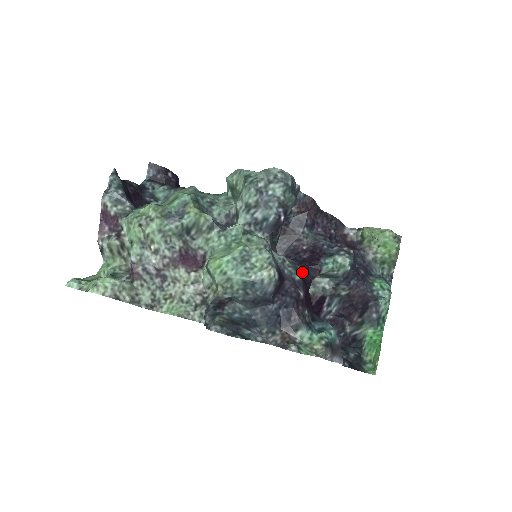
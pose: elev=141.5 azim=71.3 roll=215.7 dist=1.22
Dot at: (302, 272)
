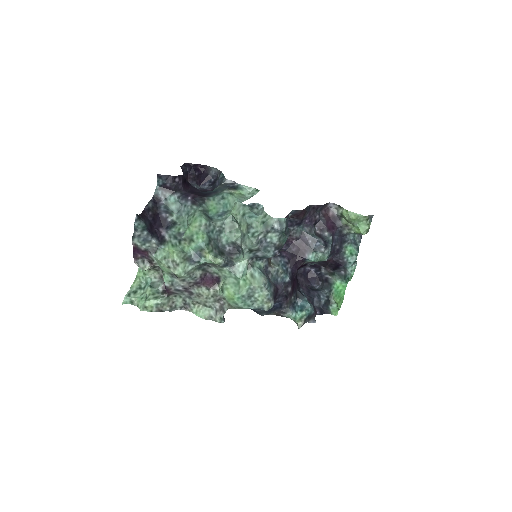
Dot at: (291, 268)
